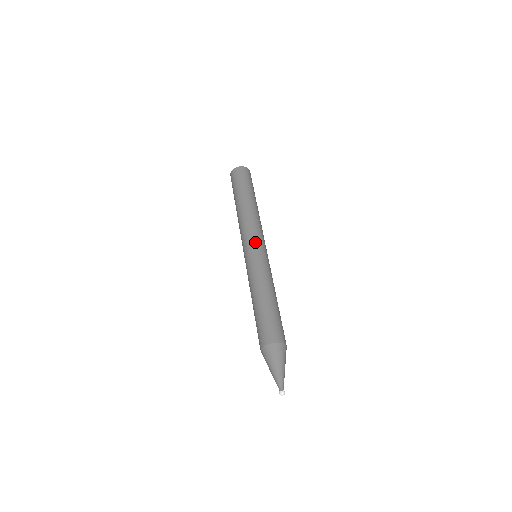
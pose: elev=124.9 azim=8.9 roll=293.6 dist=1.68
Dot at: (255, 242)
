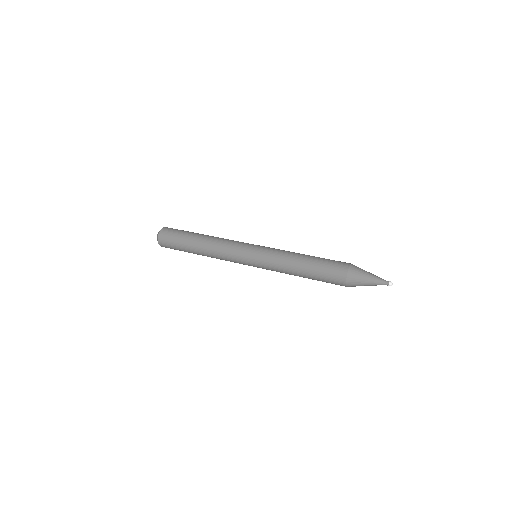
Dot at: occluded
